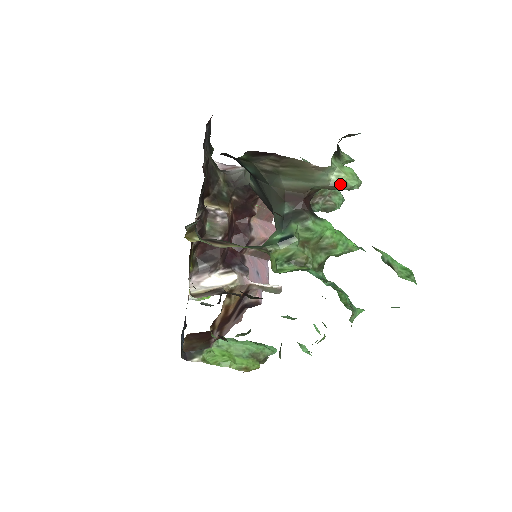
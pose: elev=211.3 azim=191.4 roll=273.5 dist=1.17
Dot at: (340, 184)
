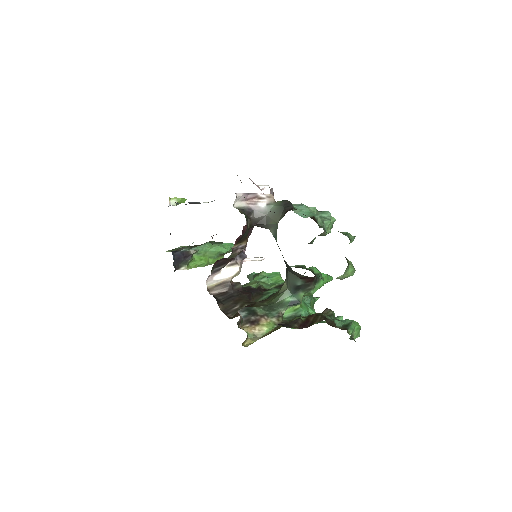
Dot at: (342, 279)
